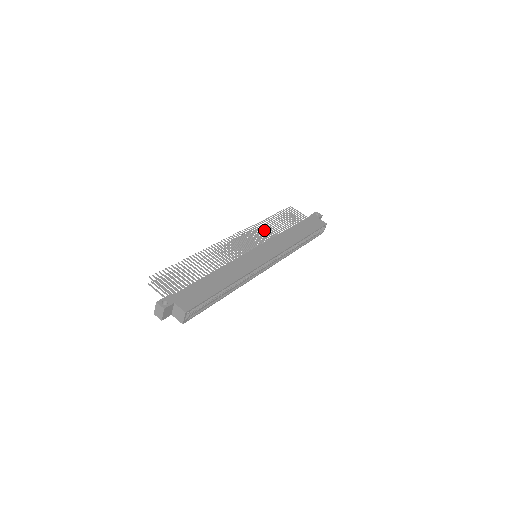
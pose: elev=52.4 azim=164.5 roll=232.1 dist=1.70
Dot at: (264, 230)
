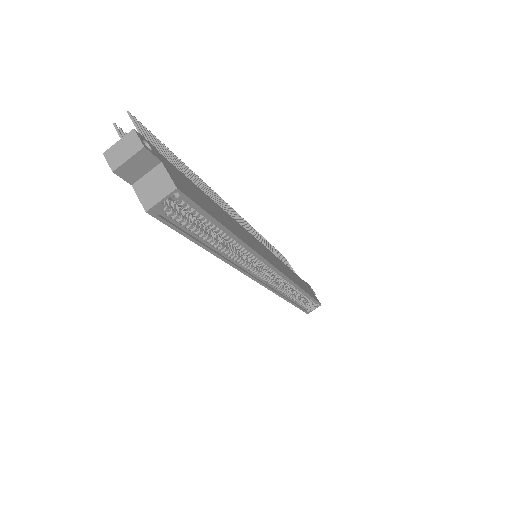
Dot at: (266, 245)
